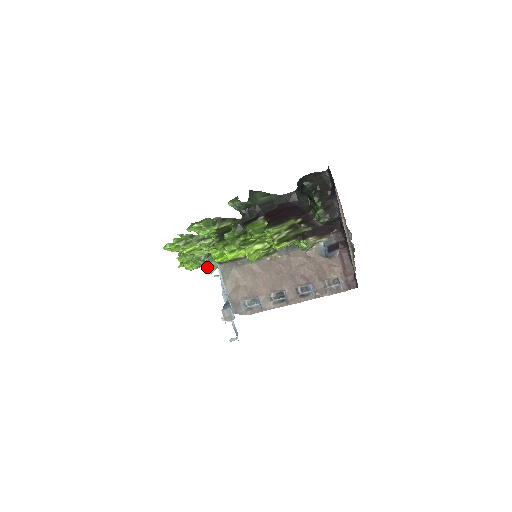
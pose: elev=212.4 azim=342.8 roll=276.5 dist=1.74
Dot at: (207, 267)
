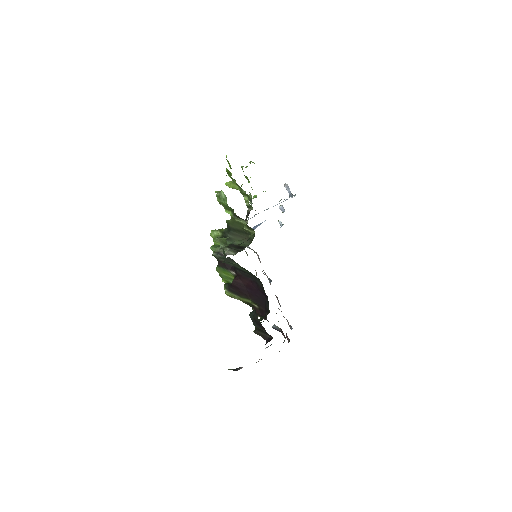
Dot at: occluded
